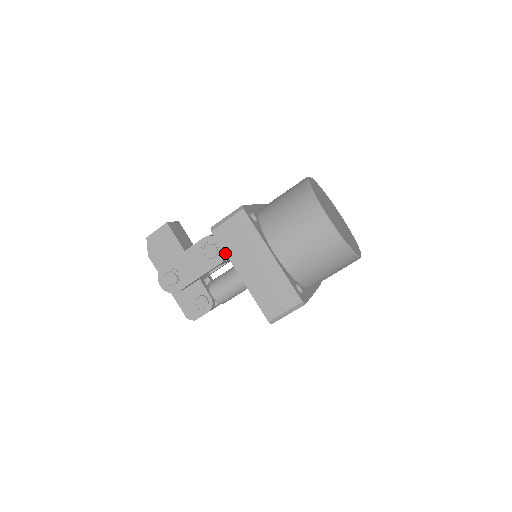
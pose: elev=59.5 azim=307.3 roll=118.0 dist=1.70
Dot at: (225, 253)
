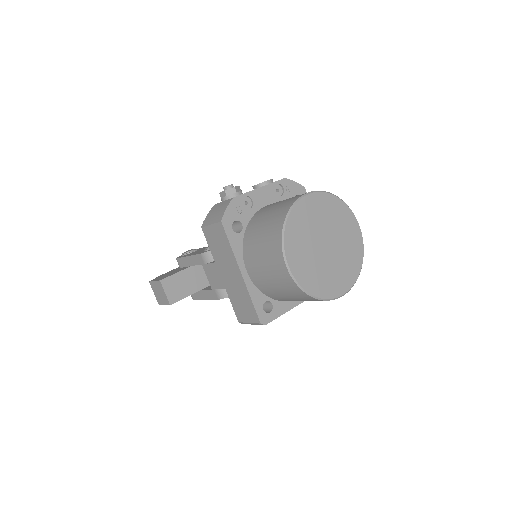
Dot at: occluded
